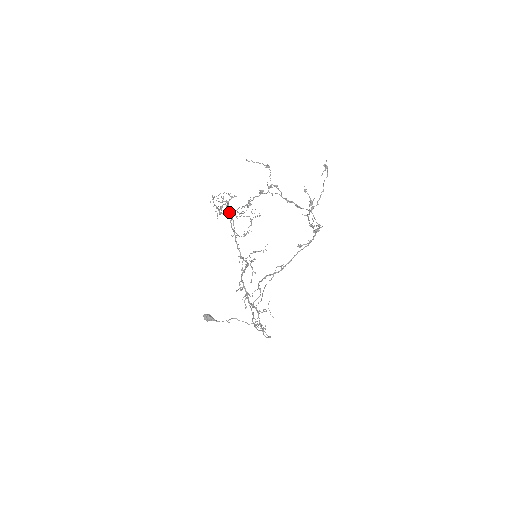
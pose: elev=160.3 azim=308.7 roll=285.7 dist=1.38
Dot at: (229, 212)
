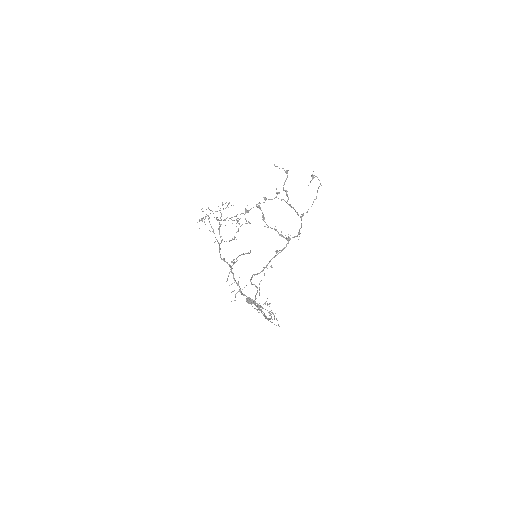
Dot at: (209, 222)
